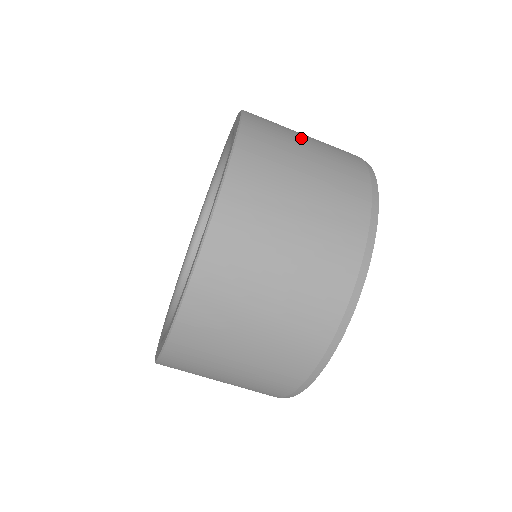
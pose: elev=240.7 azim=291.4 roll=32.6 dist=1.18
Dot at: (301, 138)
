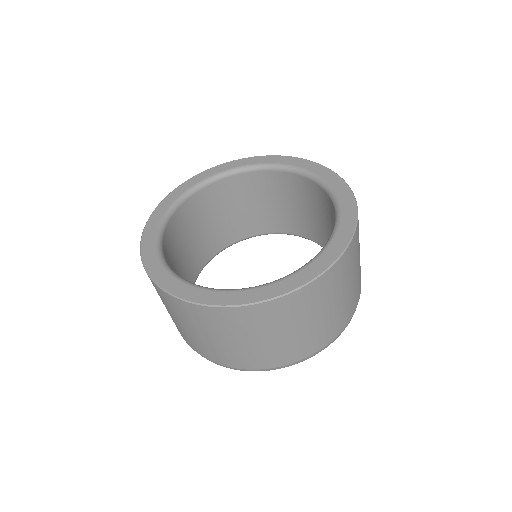
Dot at: (354, 274)
